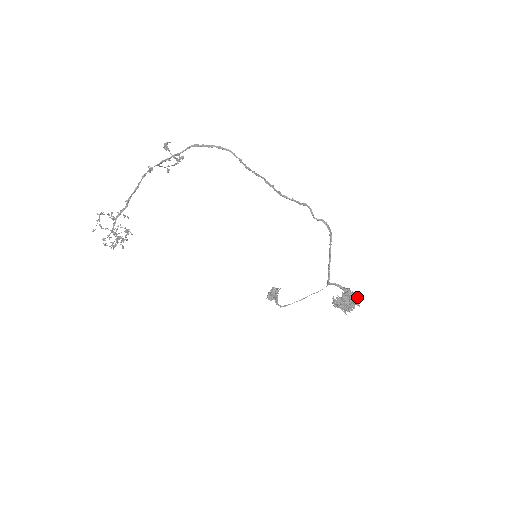
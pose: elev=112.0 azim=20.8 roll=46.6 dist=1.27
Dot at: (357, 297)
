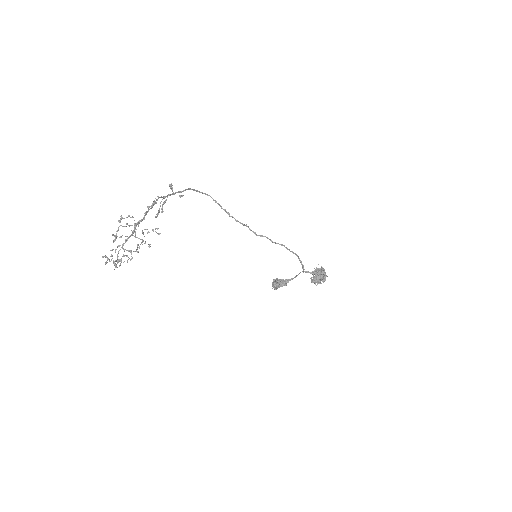
Dot at: occluded
